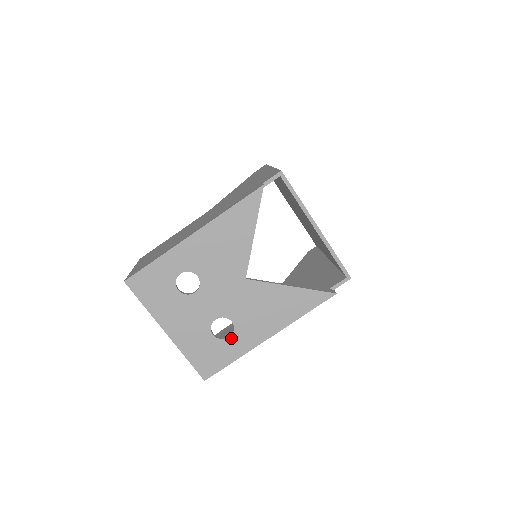
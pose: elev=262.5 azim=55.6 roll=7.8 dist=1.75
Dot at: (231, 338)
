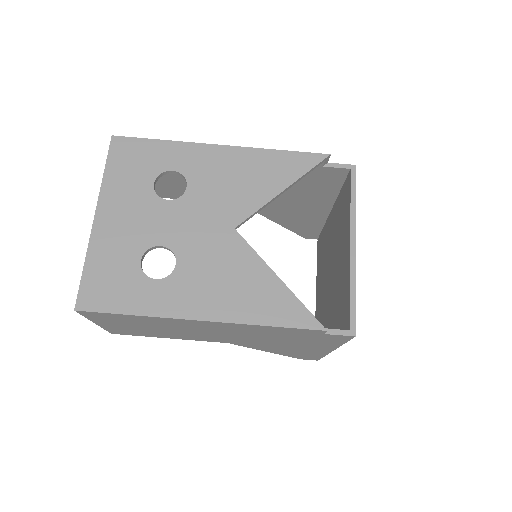
Dot at: (157, 282)
